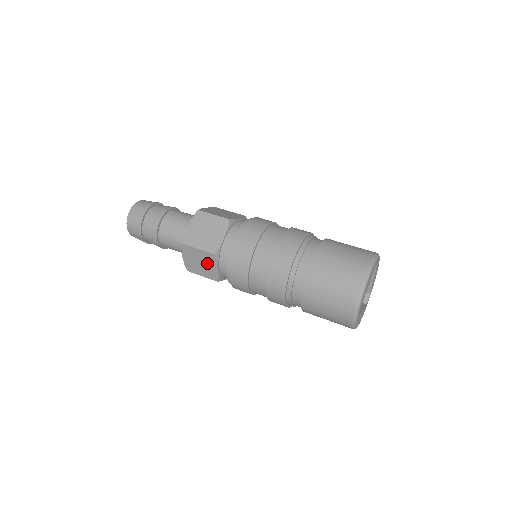
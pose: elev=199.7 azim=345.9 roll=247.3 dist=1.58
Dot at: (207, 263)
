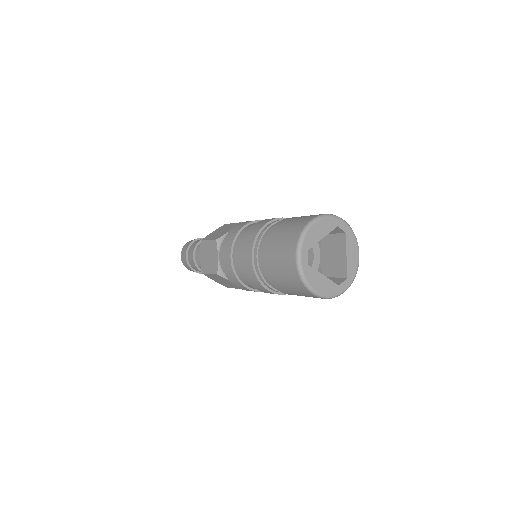
Dot at: (212, 254)
